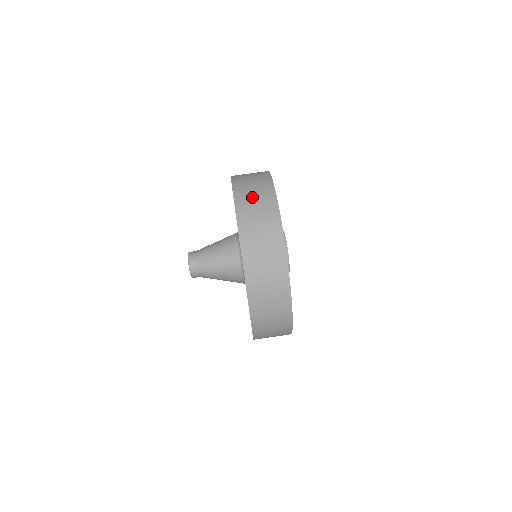
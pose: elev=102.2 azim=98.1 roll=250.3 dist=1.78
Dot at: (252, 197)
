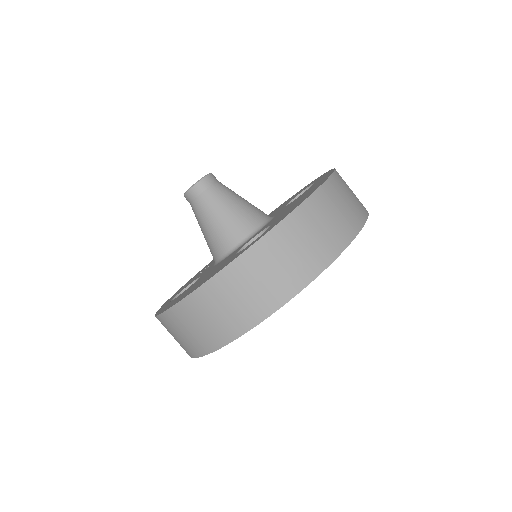
Dot at: (291, 250)
